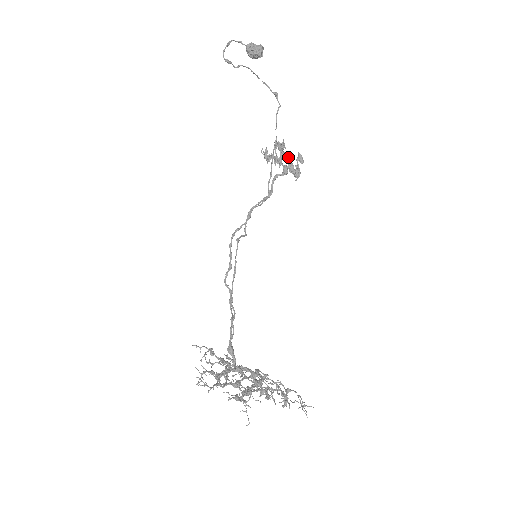
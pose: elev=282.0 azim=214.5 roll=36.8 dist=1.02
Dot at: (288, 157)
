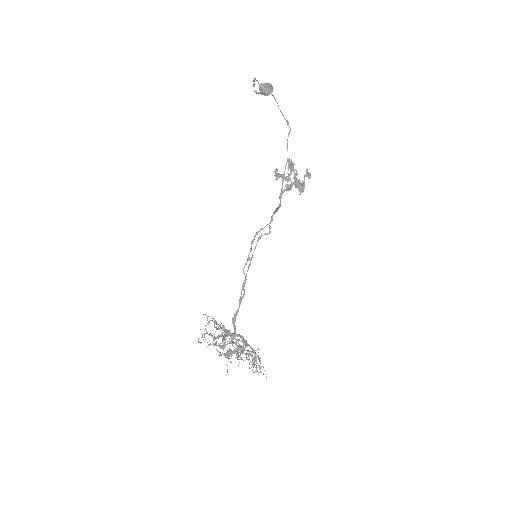
Dot at: (294, 175)
